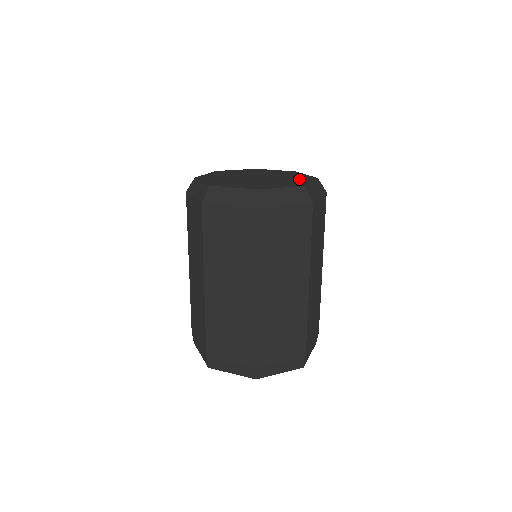
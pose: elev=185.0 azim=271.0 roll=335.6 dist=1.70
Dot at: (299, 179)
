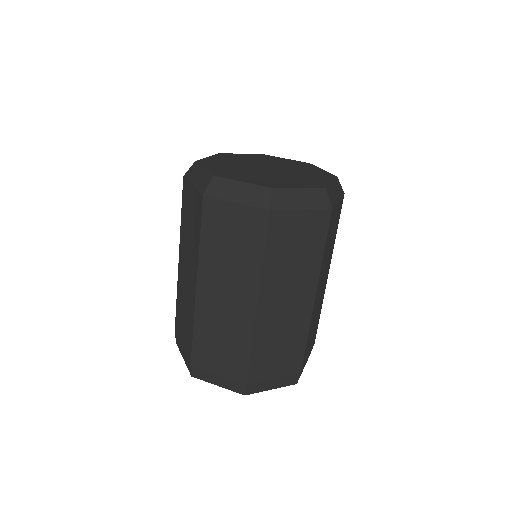
Dot at: (316, 176)
